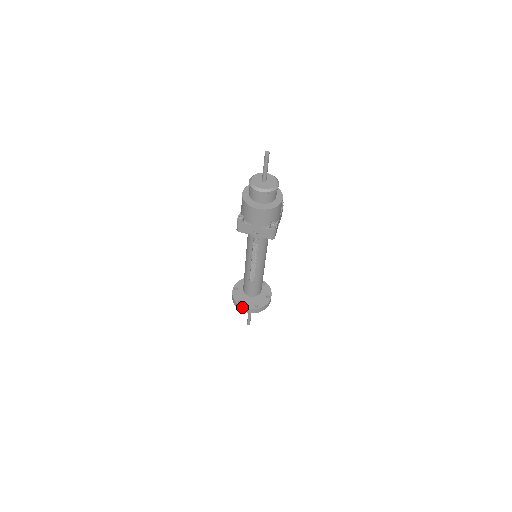
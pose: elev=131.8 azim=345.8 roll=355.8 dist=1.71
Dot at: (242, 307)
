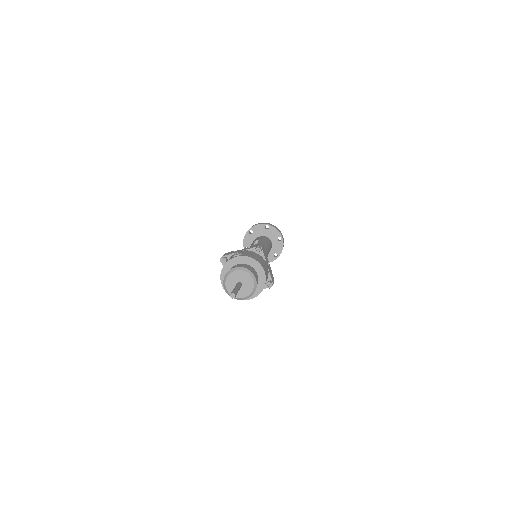
Dot at: occluded
